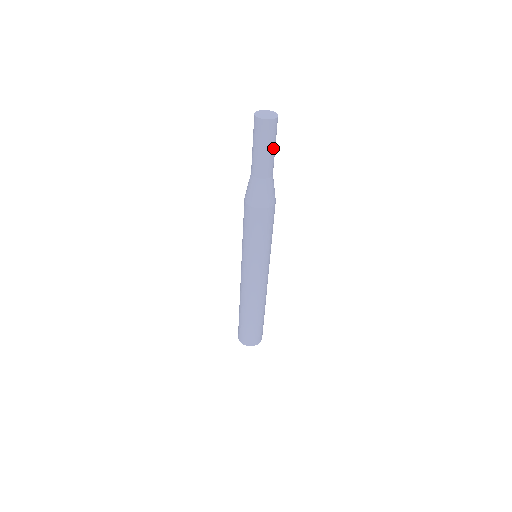
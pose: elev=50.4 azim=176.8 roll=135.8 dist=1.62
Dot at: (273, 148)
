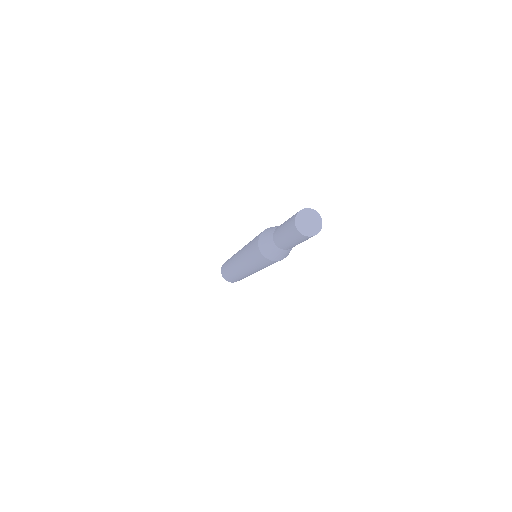
Dot at: occluded
